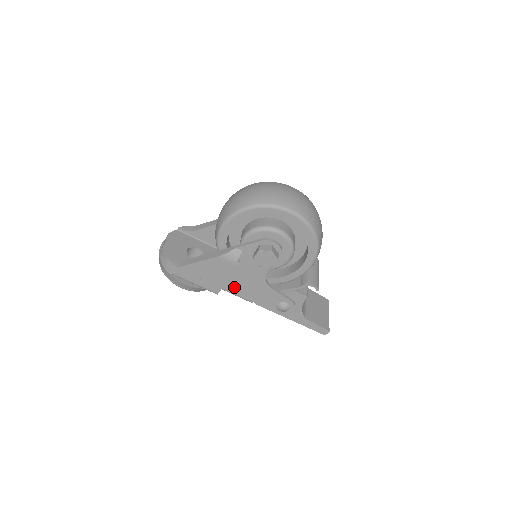
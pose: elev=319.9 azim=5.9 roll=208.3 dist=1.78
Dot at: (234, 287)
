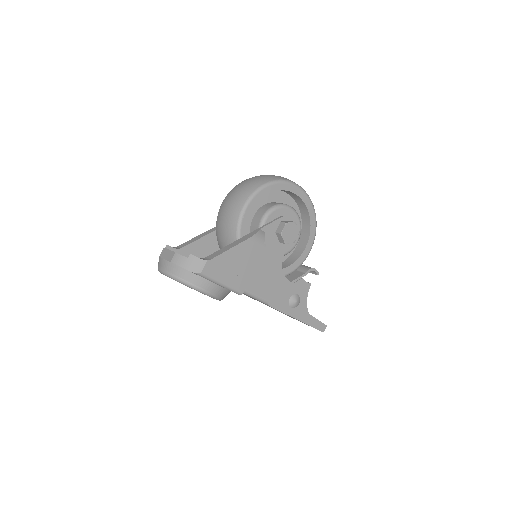
Dot at: (254, 284)
